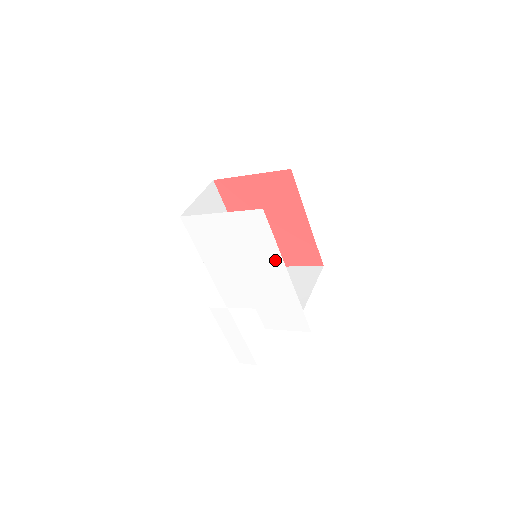
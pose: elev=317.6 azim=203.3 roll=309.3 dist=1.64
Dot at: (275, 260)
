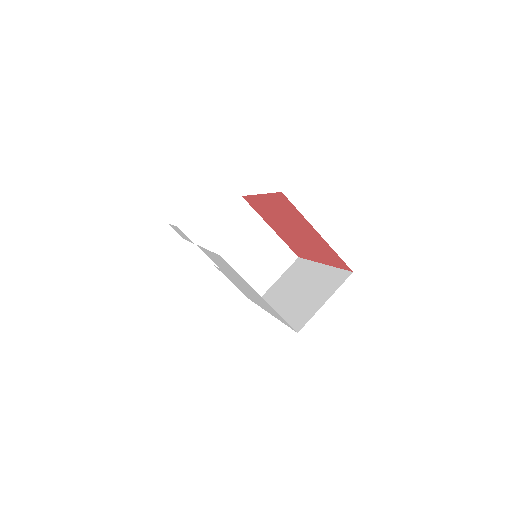
Dot at: (269, 311)
